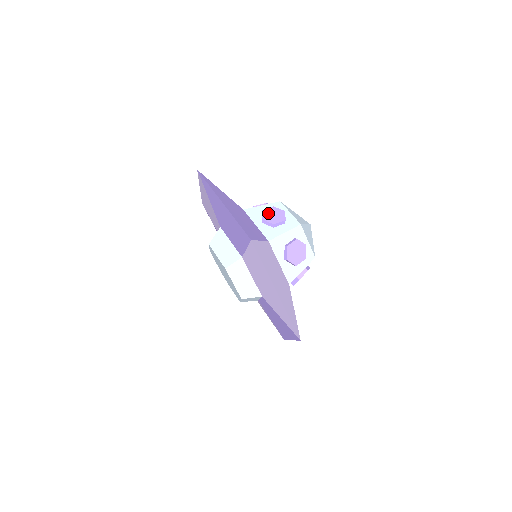
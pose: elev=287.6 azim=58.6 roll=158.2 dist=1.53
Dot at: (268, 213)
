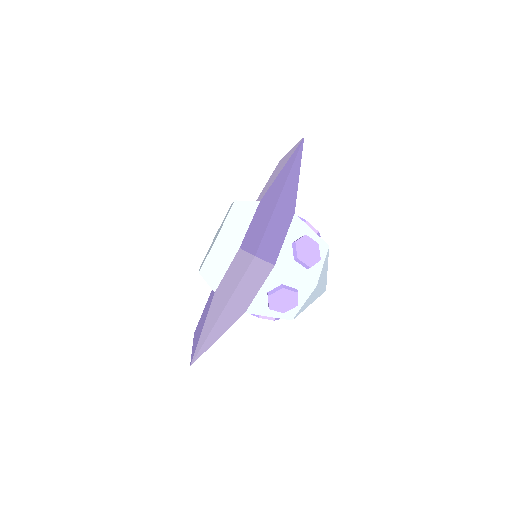
Dot at: (307, 243)
